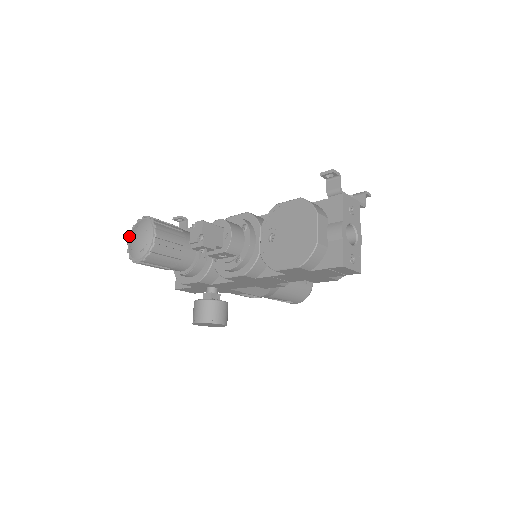
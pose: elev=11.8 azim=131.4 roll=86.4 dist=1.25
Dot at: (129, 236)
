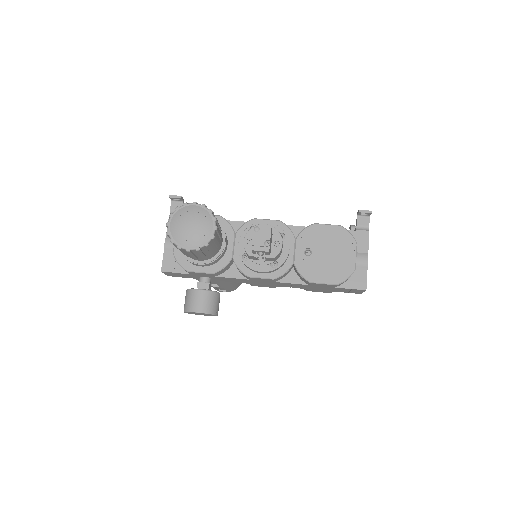
Dot at: (171, 217)
